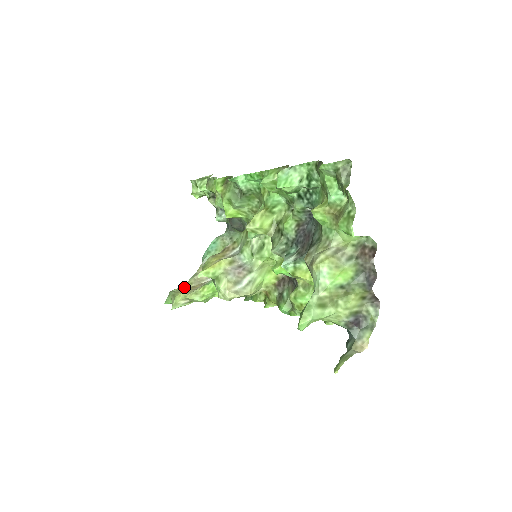
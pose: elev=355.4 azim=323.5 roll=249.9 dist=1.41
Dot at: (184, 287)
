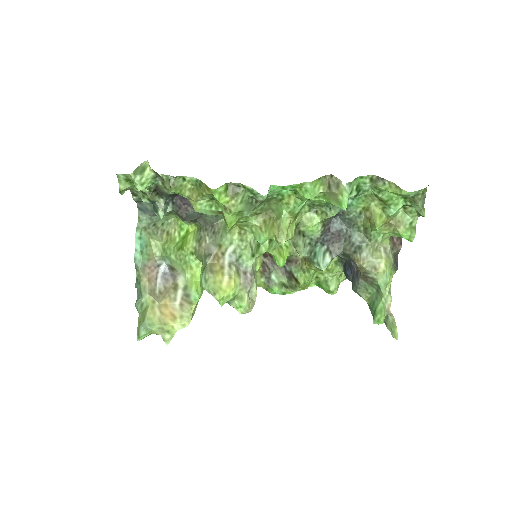
Dot at: (152, 311)
